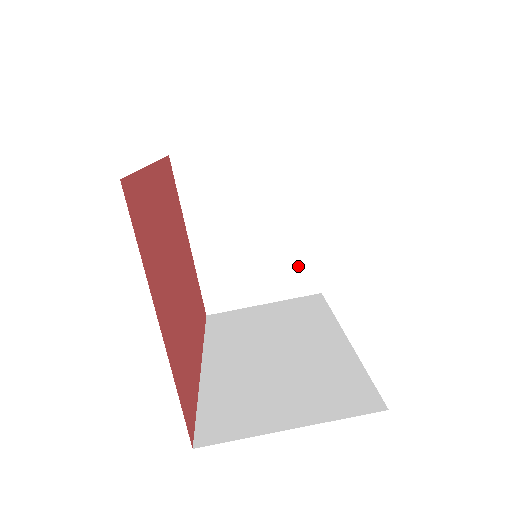
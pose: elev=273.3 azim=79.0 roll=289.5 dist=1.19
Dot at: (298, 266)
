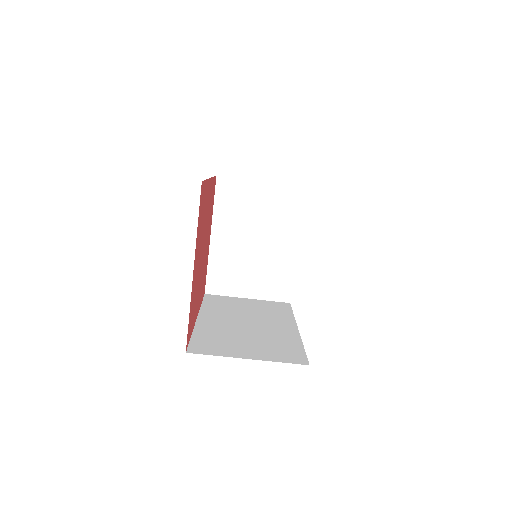
Dot at: (280, 279)
